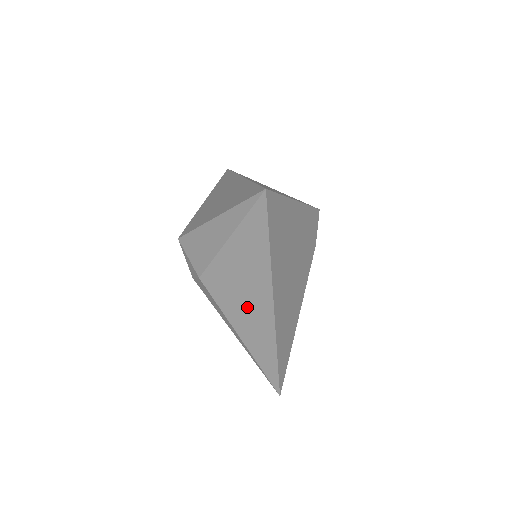
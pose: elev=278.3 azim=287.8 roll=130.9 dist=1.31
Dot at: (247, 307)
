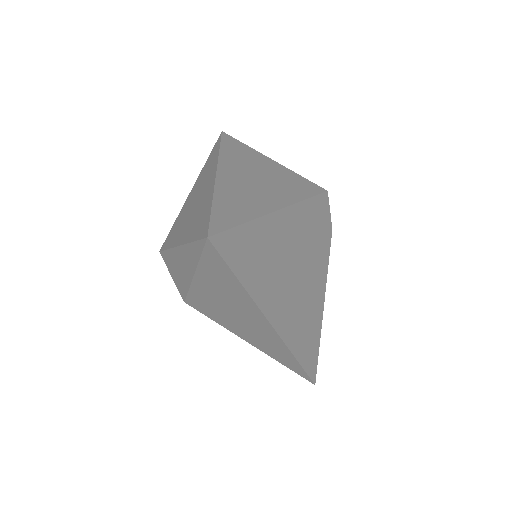
Dot at: (246, 326)
